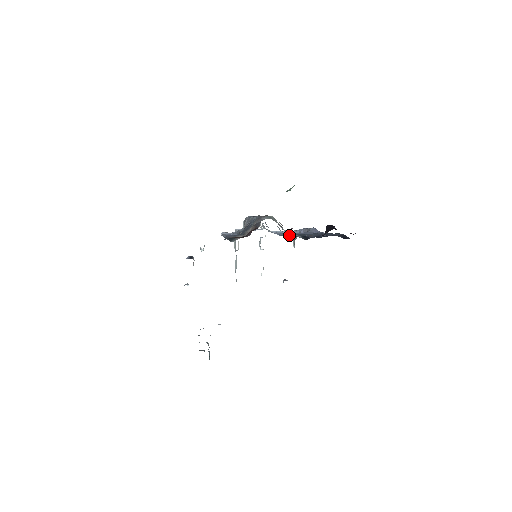
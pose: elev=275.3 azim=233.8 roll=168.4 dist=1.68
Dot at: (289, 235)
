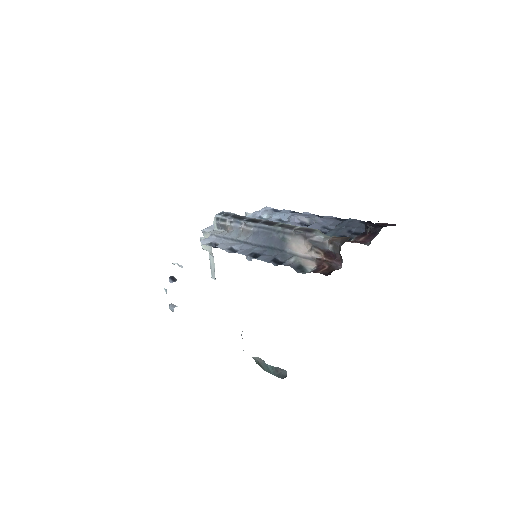
Dot at: occluded
